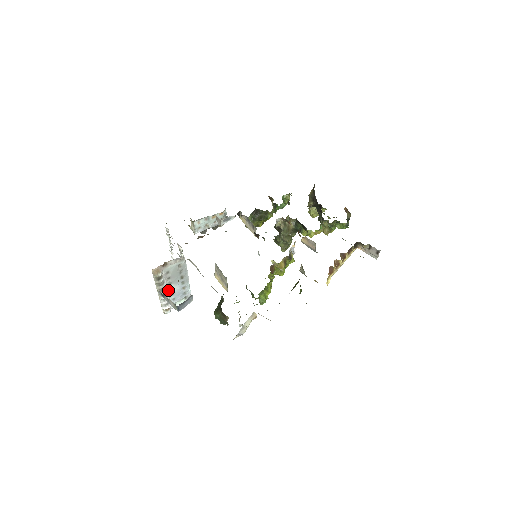
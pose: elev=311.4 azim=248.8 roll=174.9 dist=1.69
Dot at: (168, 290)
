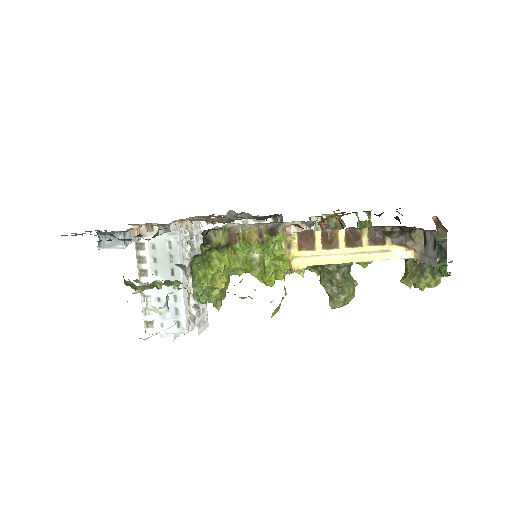
Dot at: occluded
